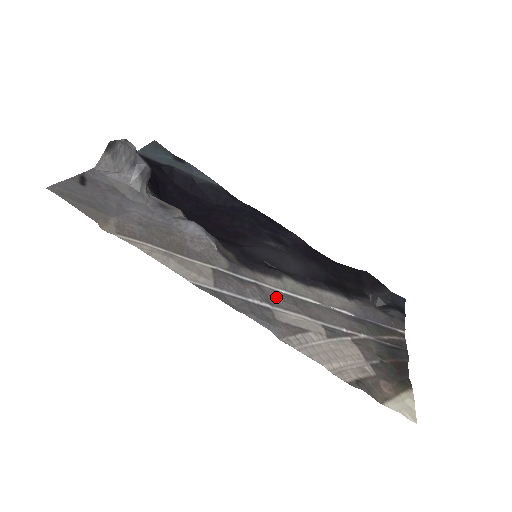
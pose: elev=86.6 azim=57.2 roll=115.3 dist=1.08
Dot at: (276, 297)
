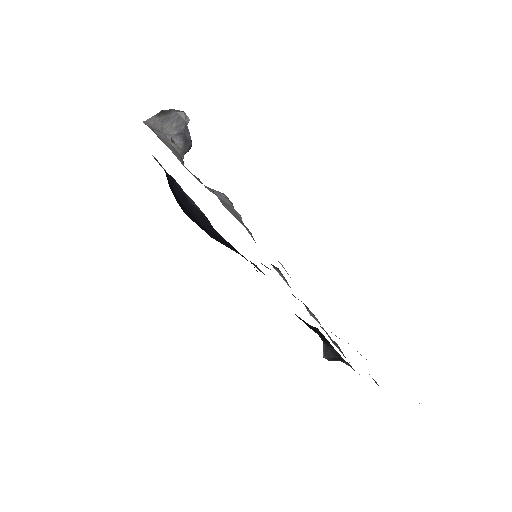
Dot at: occluded
